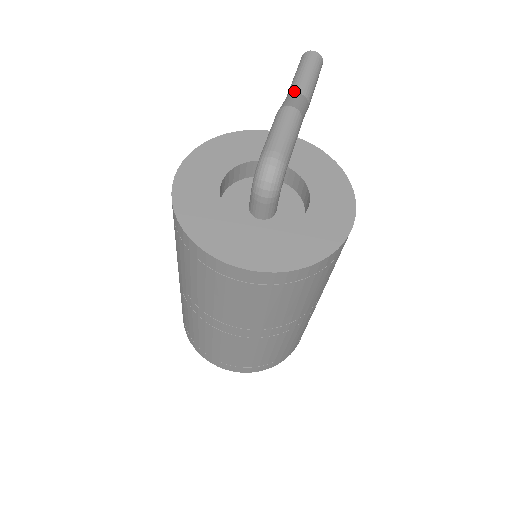
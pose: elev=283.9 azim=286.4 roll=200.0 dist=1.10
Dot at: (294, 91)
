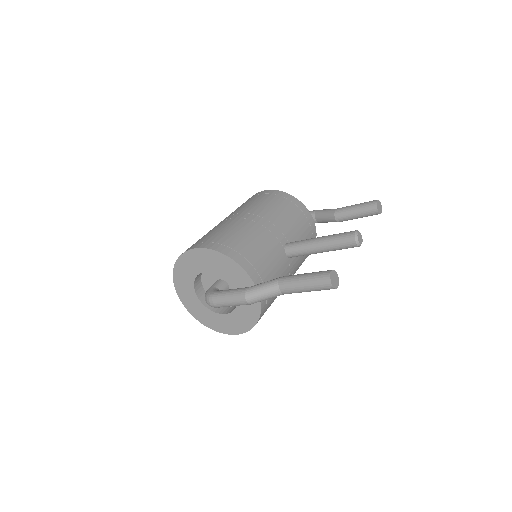
Dot at: (280, 286)
